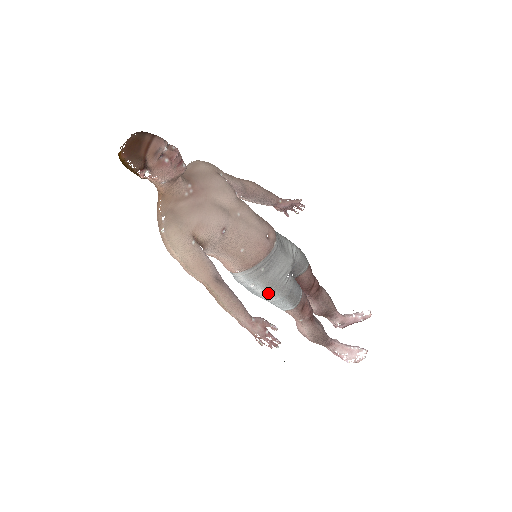
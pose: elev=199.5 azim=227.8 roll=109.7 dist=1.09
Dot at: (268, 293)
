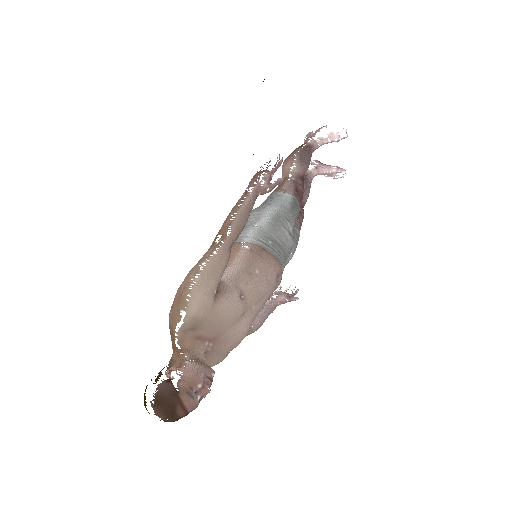
Dot at: occluded
